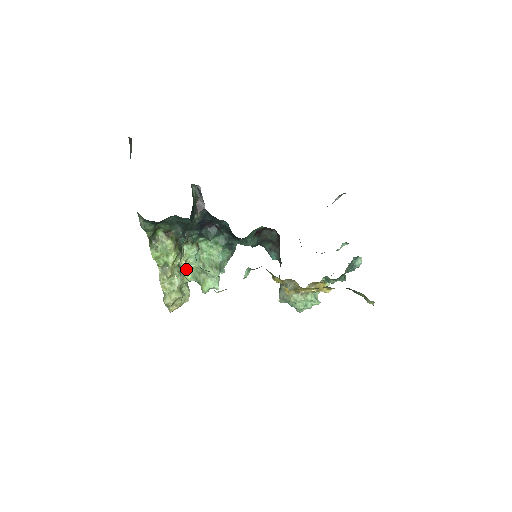
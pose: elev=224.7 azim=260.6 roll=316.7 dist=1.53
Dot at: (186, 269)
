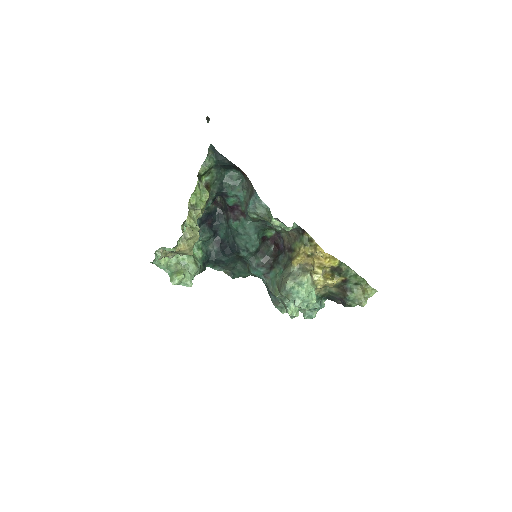
Dot at: (178, 243)
